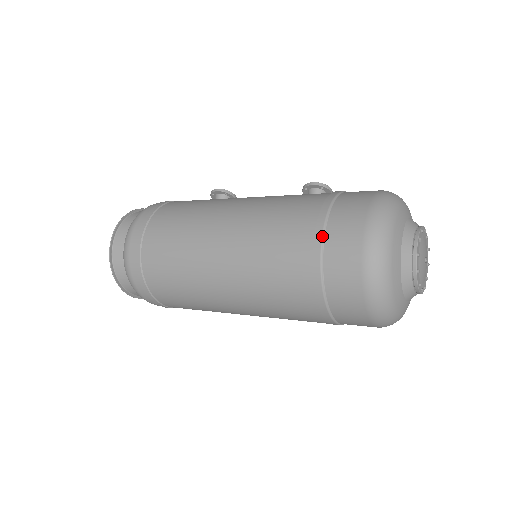
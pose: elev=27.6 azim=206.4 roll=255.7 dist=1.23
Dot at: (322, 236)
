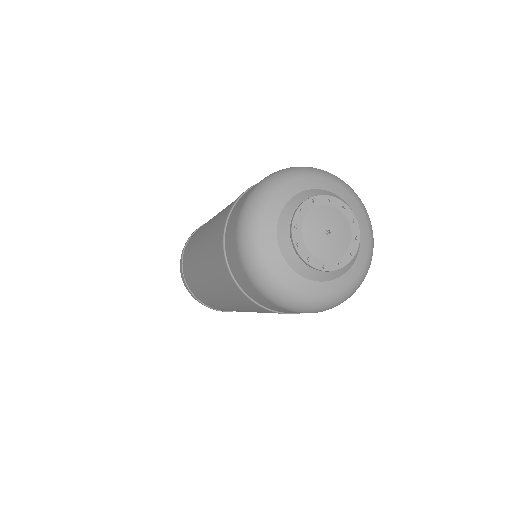
Dot at: (225, 224)
